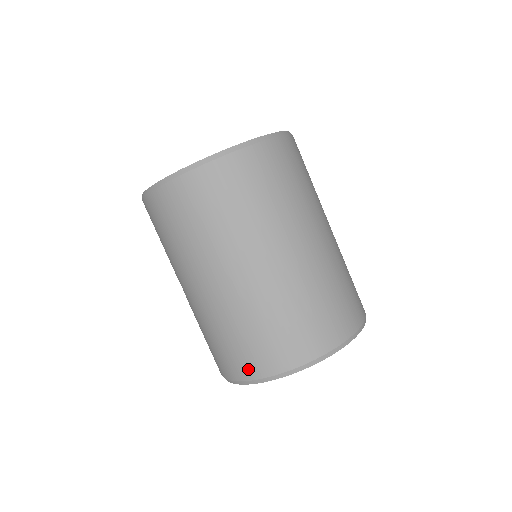
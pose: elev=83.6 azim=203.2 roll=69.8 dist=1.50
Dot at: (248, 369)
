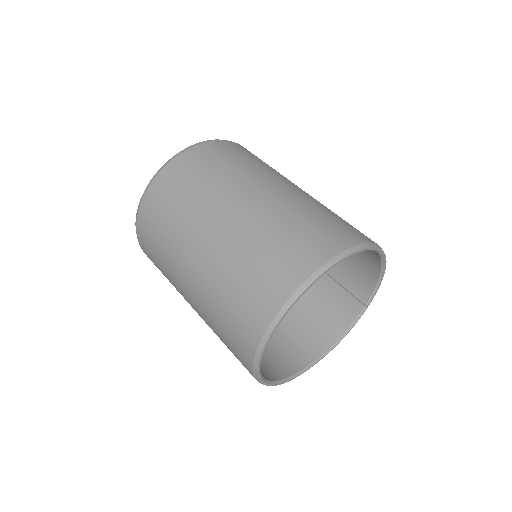
Dot at: (247, 342)
